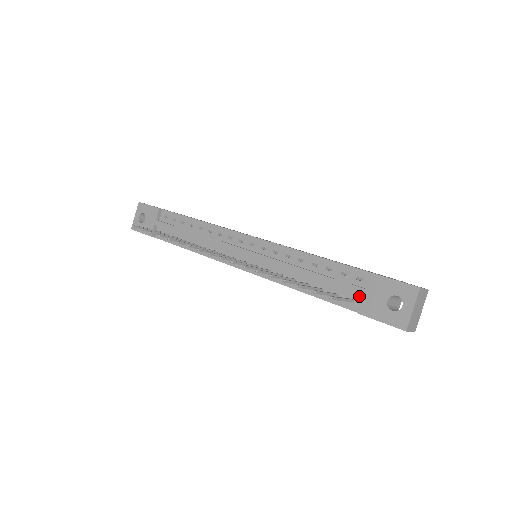
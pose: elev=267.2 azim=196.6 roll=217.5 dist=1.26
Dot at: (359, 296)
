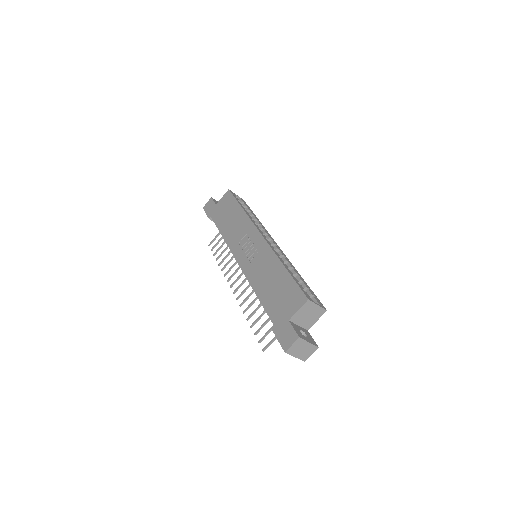
Dot at: occluded
